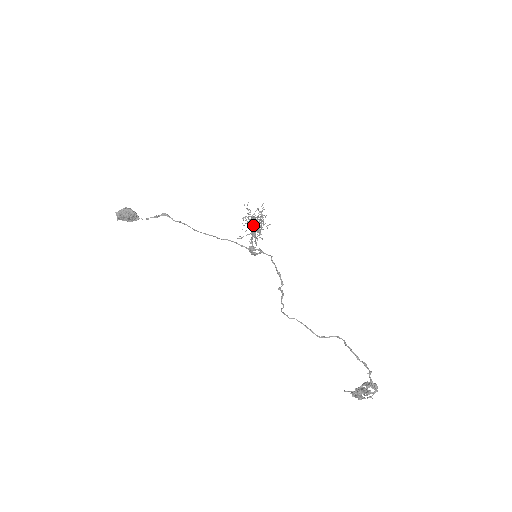
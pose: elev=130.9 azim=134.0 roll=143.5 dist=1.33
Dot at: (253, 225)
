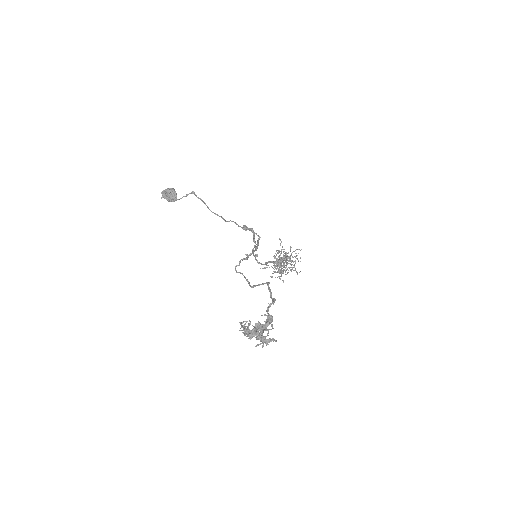
Dot at: occluded
